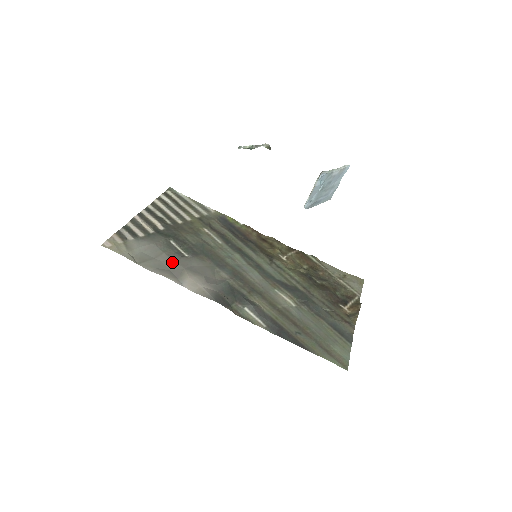
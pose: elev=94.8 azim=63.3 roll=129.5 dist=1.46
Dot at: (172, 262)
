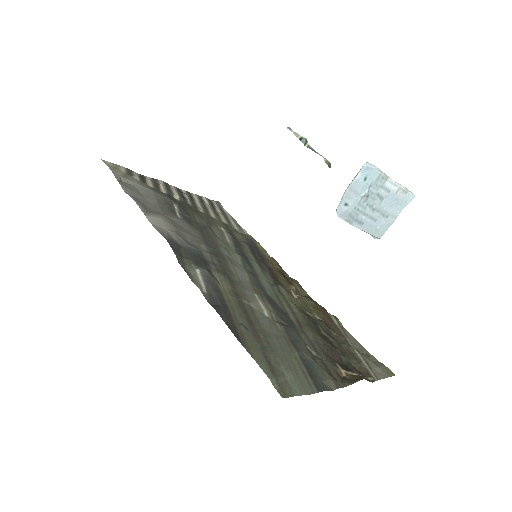
Dot at: (157, 206)
